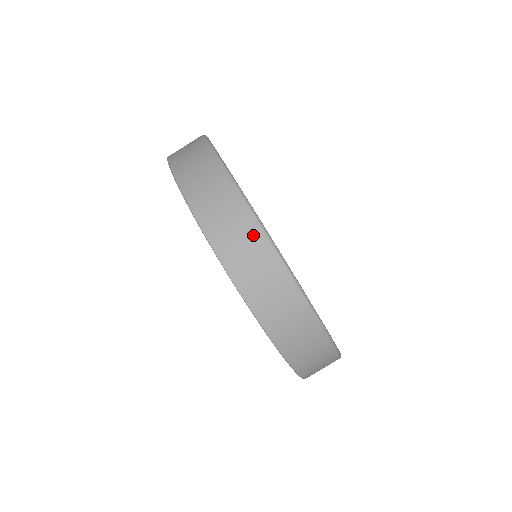
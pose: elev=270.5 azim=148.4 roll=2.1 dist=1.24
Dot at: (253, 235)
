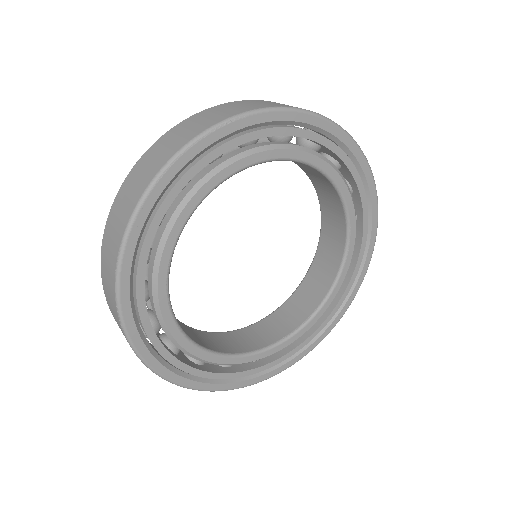
Dot at: (139, 190)
